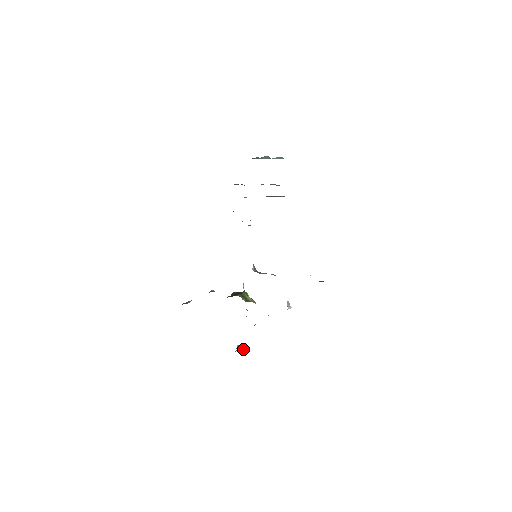
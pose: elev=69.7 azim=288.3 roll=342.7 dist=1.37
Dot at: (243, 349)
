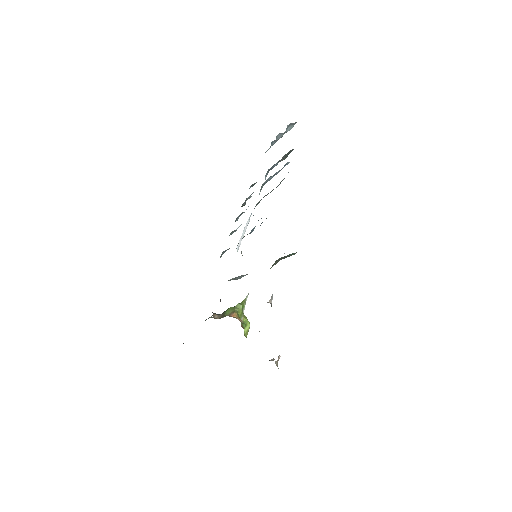
Dot at: (272, 360)
